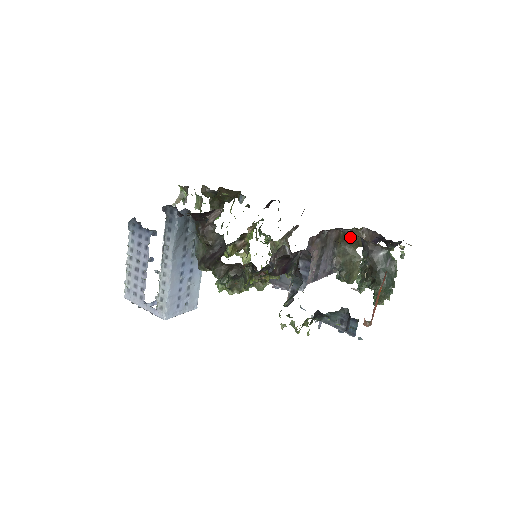
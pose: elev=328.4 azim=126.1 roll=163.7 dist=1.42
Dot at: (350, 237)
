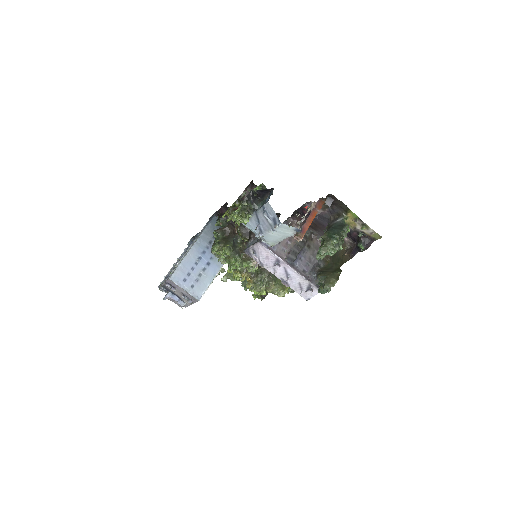
Dot at: (337, 257)
